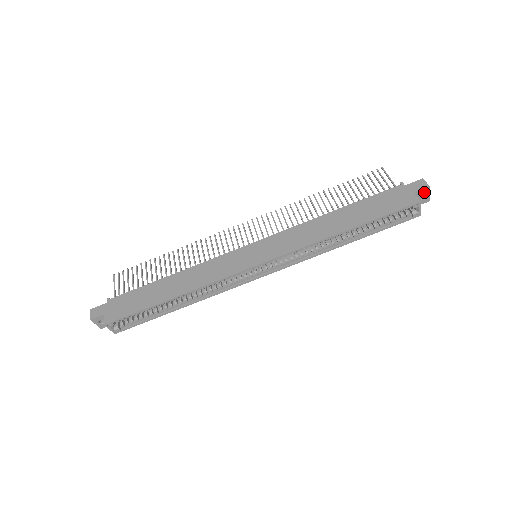
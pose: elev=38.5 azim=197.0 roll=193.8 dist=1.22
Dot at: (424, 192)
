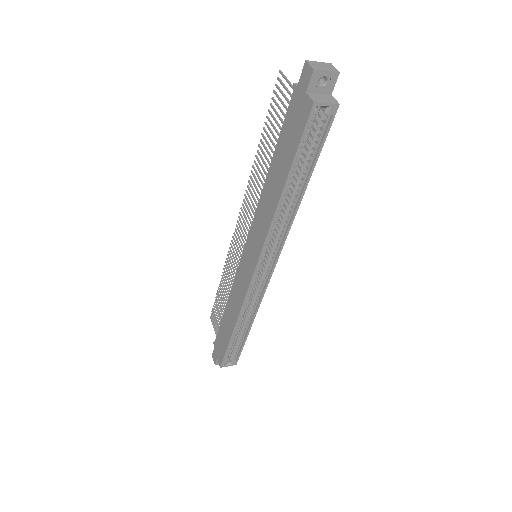
Dot at: (317, 78)
